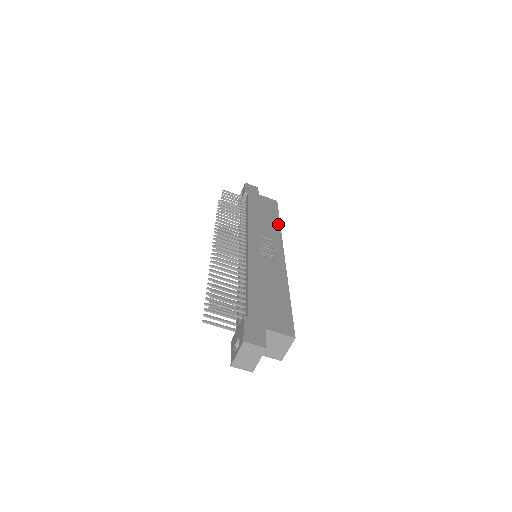
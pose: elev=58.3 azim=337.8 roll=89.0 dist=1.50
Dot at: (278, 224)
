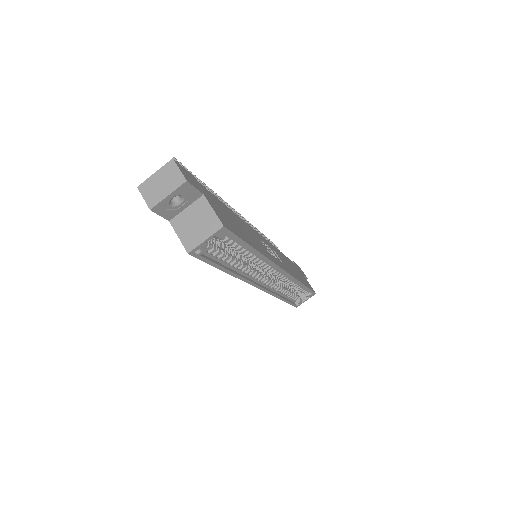
Dot at: (301, 281)
